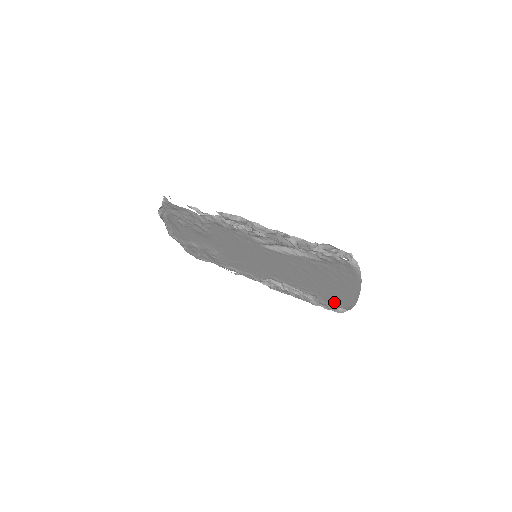
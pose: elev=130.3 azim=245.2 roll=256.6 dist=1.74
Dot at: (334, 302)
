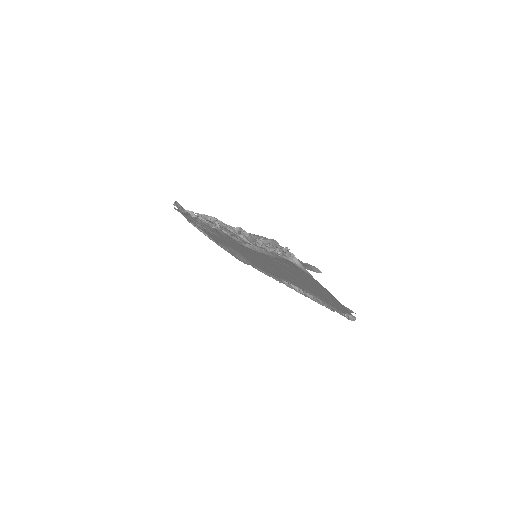
Dot at: (336, 307)
